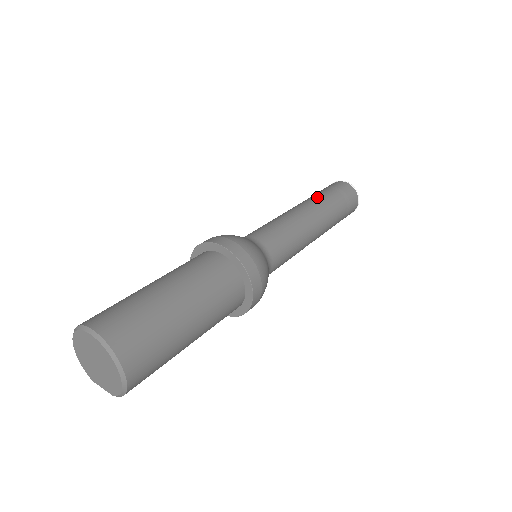
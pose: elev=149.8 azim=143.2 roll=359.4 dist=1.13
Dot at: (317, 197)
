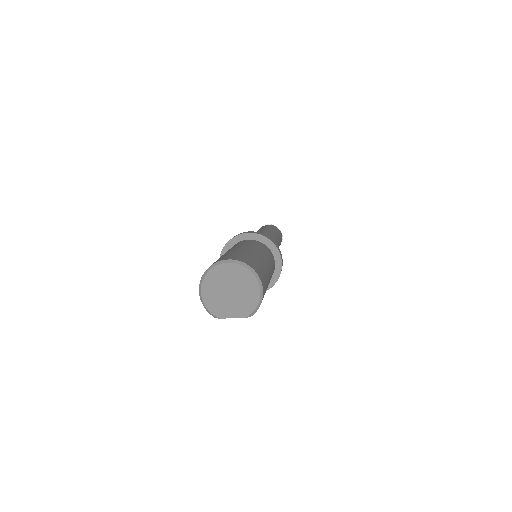
Dot at: (264, 229)
